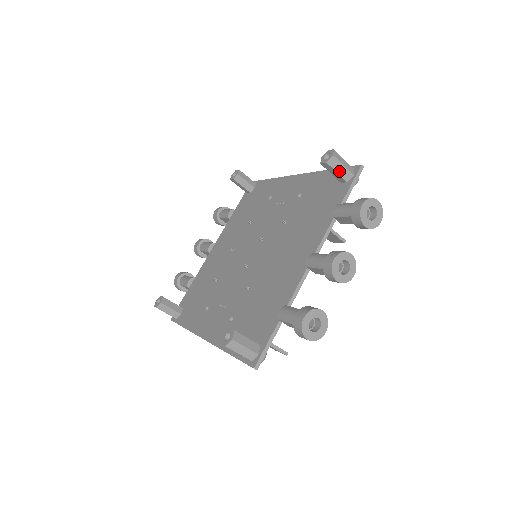
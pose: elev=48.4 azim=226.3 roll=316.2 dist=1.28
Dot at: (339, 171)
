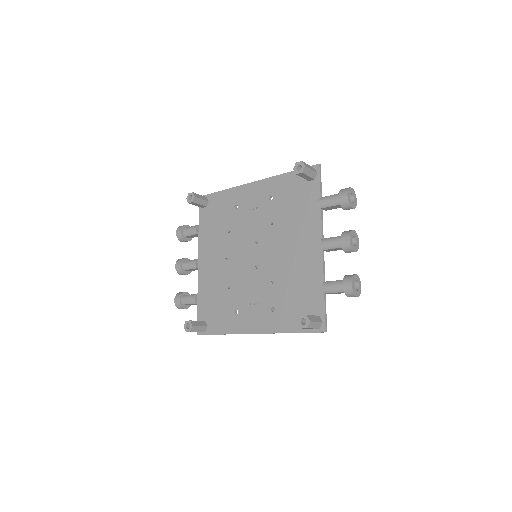
Dot at: (309, 175)
